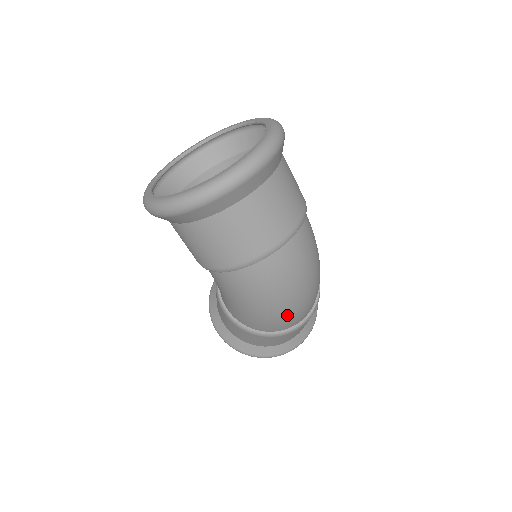
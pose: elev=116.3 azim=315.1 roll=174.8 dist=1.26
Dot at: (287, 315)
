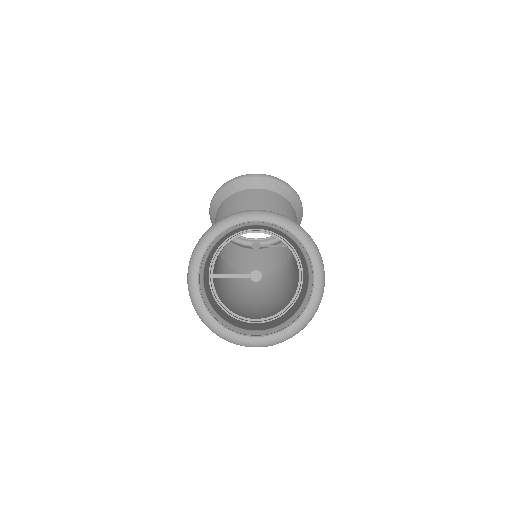
Dot at: occluded
